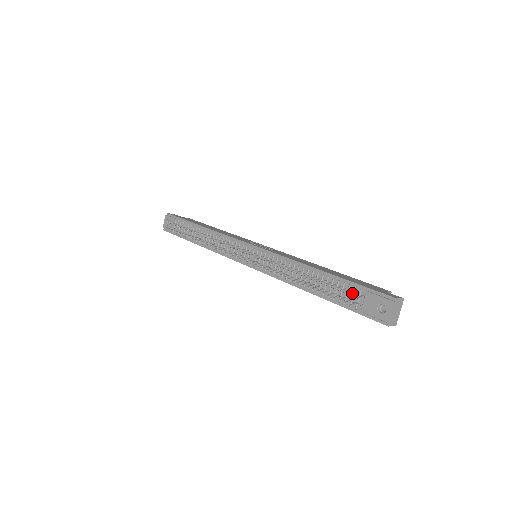
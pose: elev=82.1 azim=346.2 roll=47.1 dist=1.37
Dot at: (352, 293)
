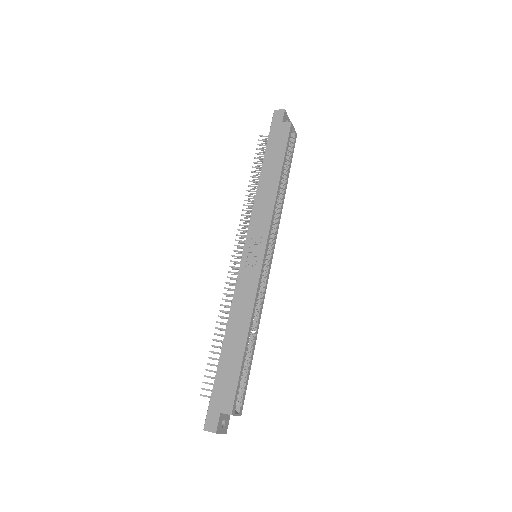
Dot at: occluded
